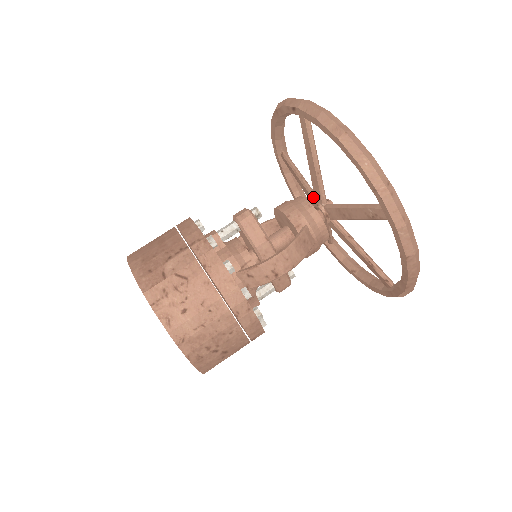
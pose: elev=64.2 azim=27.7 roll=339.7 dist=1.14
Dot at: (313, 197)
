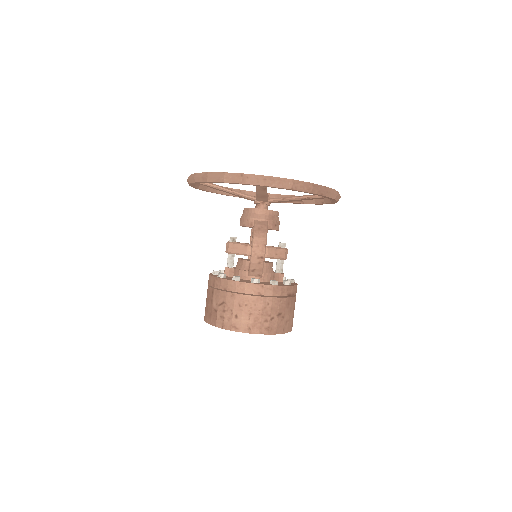
Dot at: occluded
